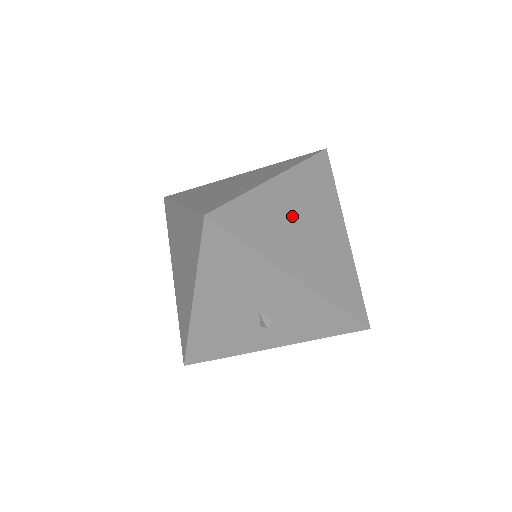
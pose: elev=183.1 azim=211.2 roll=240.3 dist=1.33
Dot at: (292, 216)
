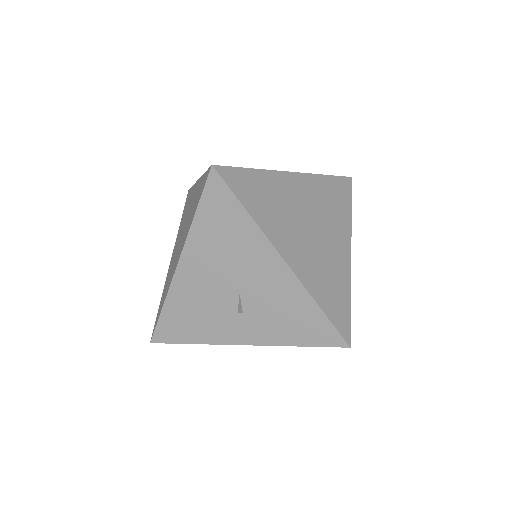
Dot at: (299, 210)
